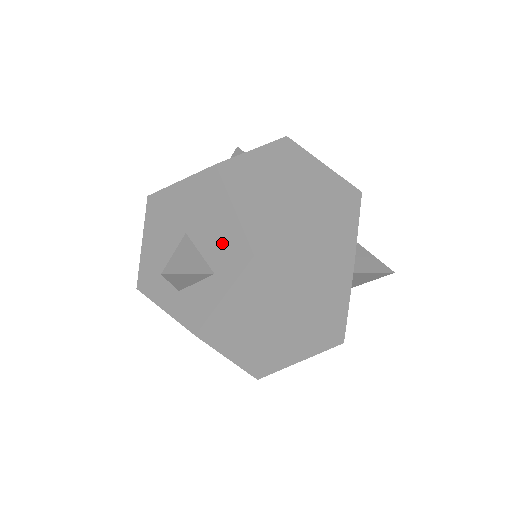
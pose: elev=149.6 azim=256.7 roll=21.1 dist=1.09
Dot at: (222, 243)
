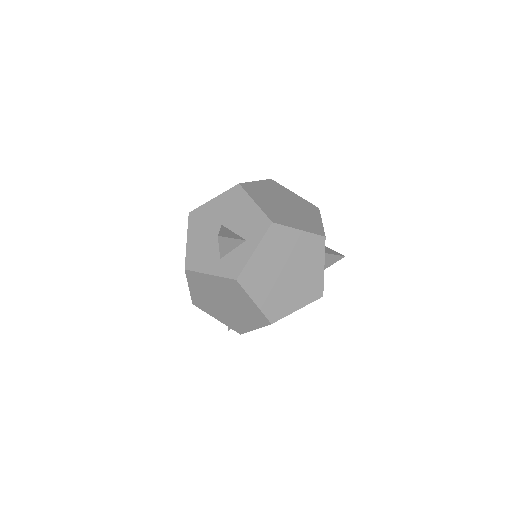
Dot at: (249, 222)
